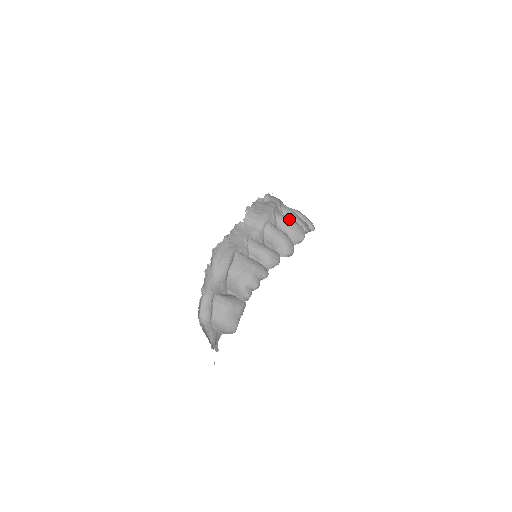
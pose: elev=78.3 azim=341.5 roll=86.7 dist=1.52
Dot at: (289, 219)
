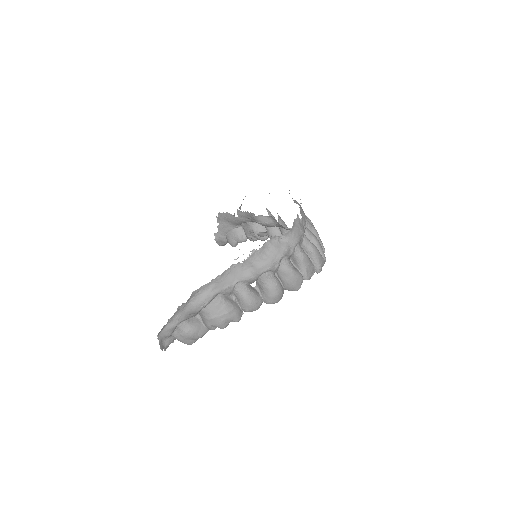
Dot at: (292, 272)
